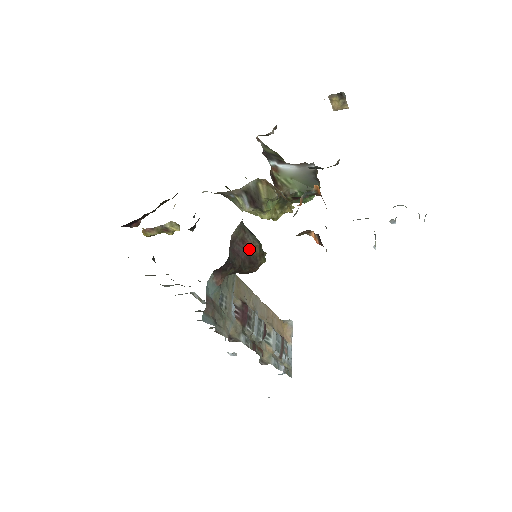
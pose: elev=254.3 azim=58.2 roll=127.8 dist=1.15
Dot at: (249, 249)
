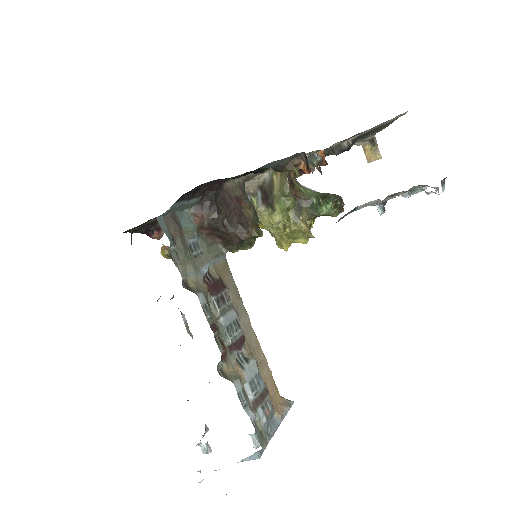
Dot at: (242, 209)
